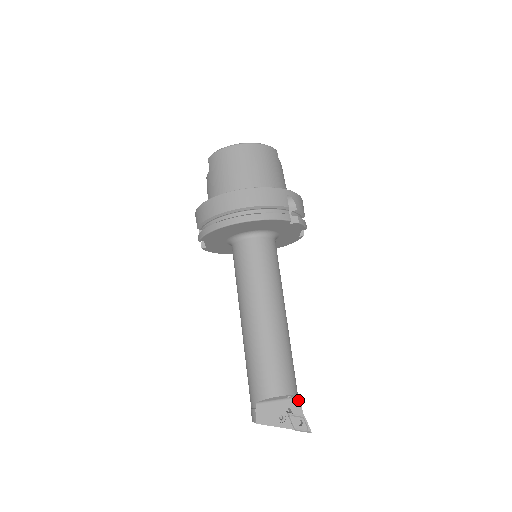
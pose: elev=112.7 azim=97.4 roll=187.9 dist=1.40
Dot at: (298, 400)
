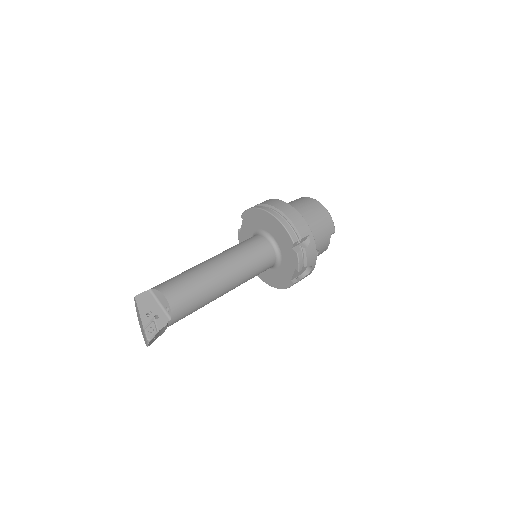
Dot at: (169, 321)
